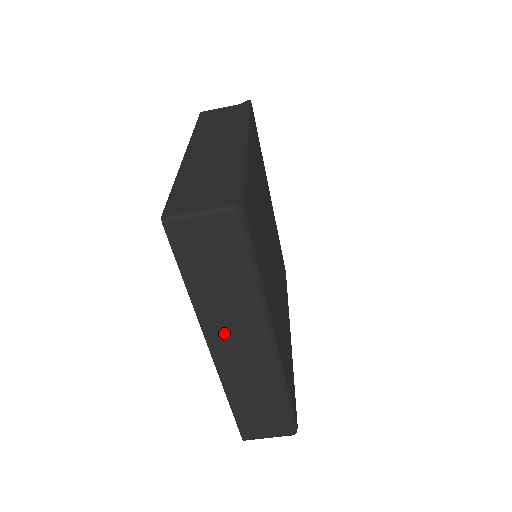
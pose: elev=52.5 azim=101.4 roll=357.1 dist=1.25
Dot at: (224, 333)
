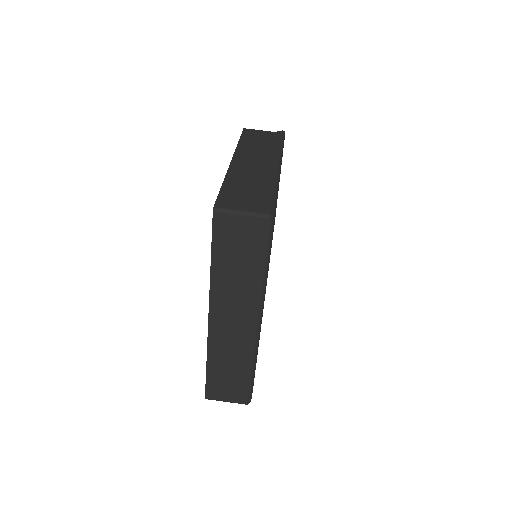
Dot at: (225, 307)
